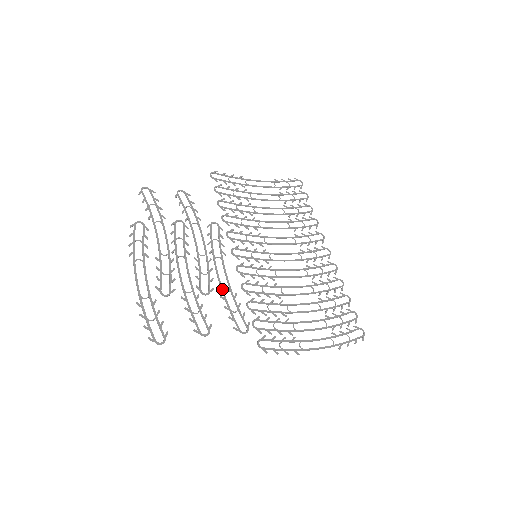
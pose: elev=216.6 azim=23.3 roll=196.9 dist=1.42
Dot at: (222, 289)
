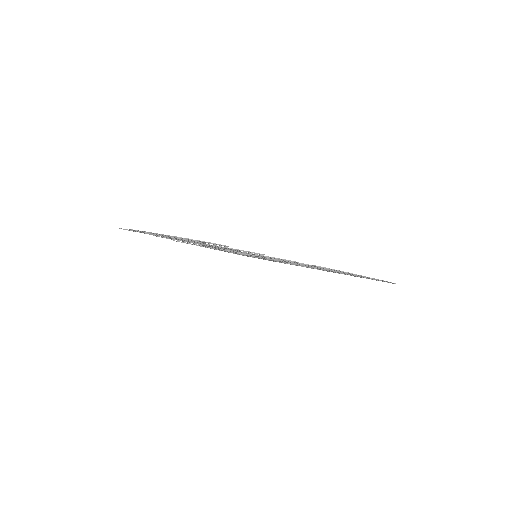
Dot at: occluded
